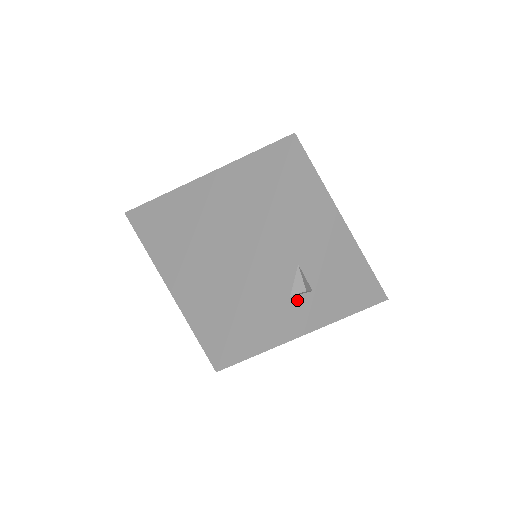
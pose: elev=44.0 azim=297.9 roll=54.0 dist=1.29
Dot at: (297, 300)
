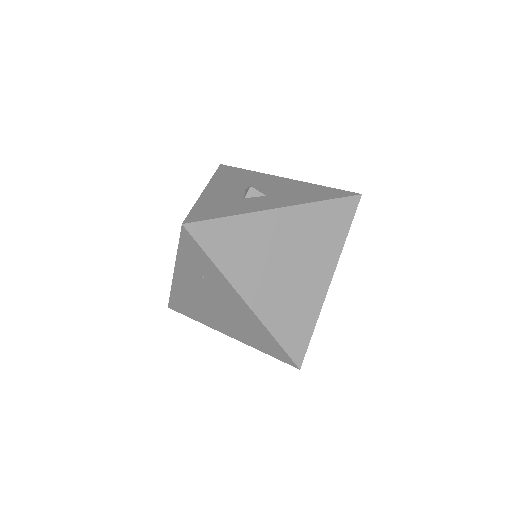
Dot at: (252, 199)
